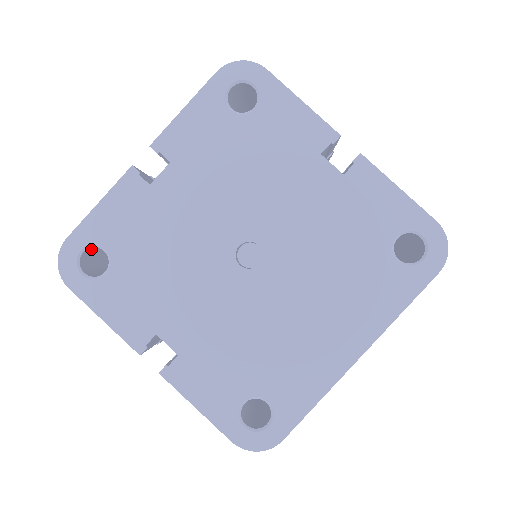
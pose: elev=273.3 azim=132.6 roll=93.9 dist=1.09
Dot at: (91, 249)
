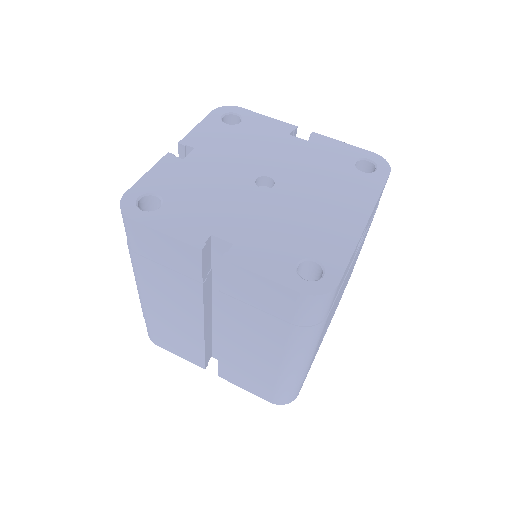
Dot at: (143, 203)
